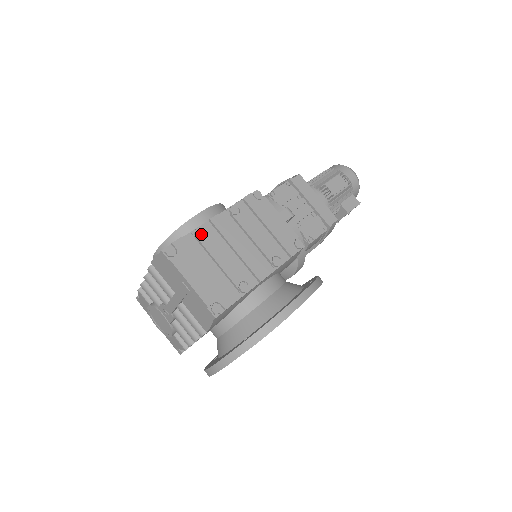
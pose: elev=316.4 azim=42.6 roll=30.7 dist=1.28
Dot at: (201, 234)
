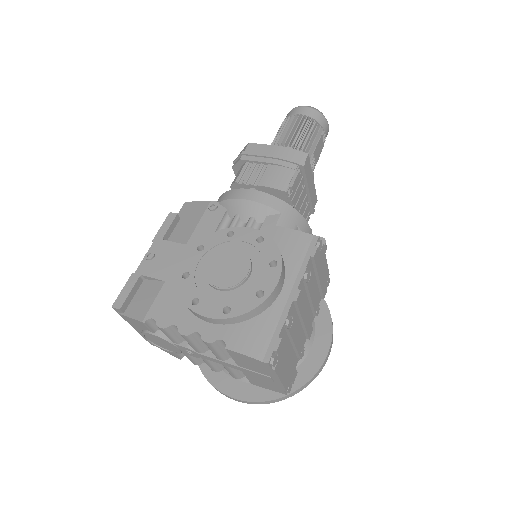
Dot at: (291, 324)
